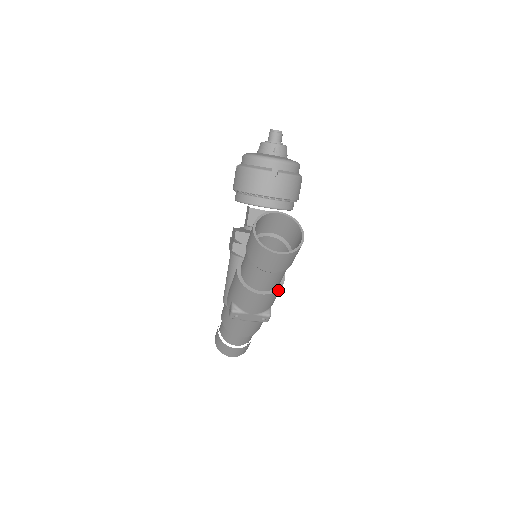
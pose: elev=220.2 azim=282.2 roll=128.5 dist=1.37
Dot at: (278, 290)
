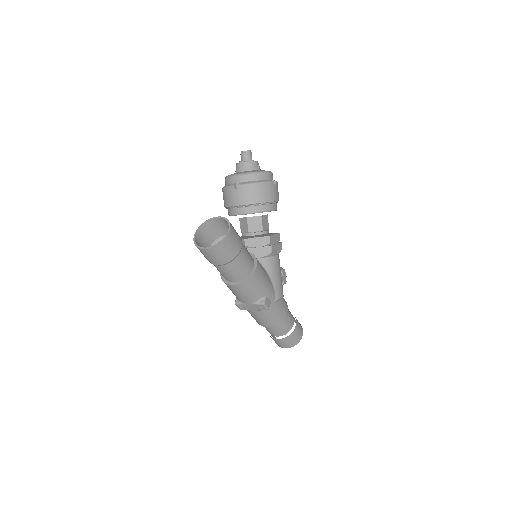
Dot at: (248, 280)
